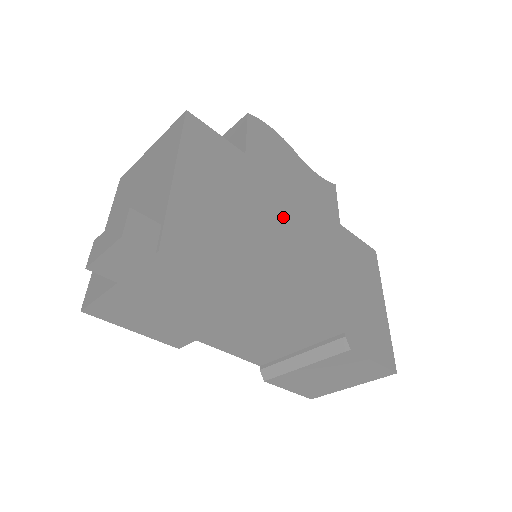
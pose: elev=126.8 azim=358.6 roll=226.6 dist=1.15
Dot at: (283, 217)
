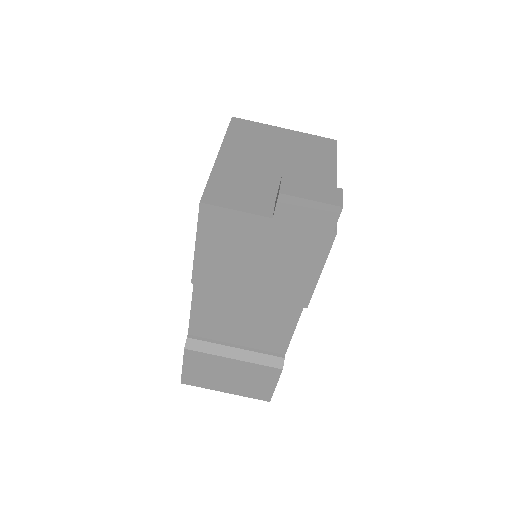
Dot at: occluded
